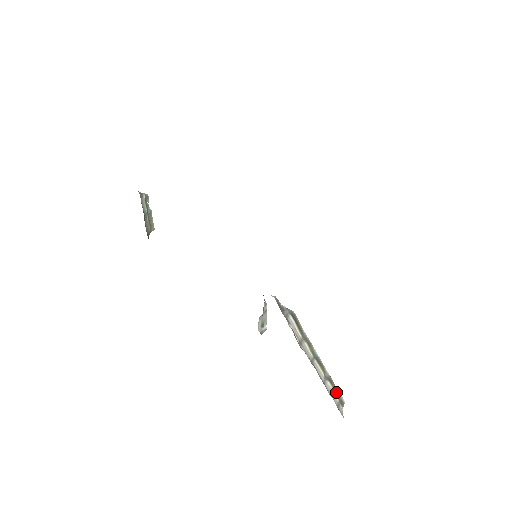
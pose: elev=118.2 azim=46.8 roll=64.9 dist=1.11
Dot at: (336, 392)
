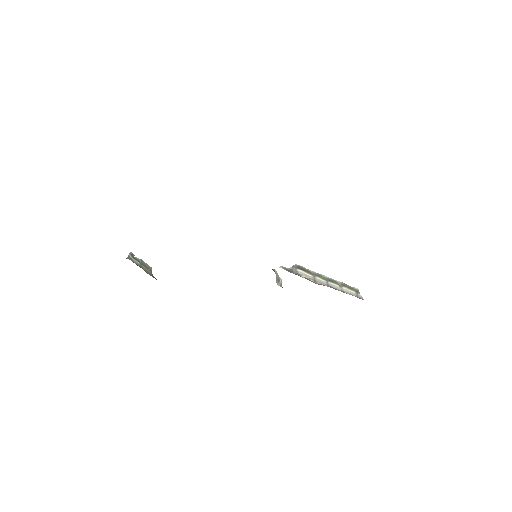
Dot at: (351, 289)
